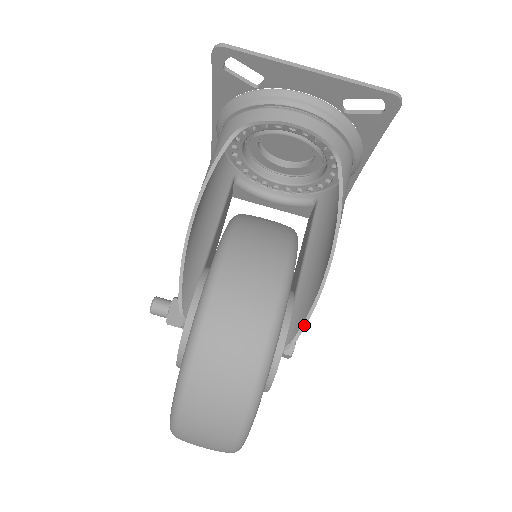
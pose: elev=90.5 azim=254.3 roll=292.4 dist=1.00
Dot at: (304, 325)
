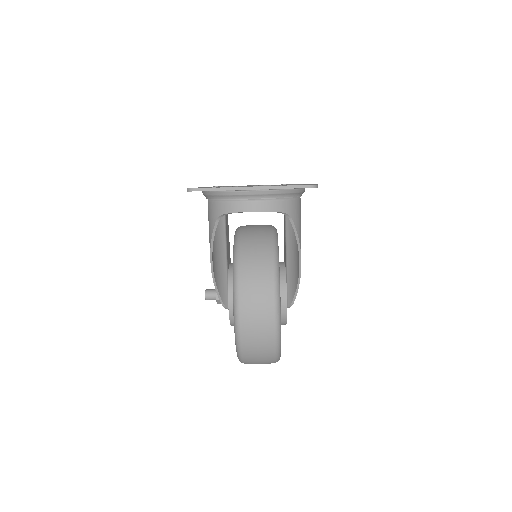
Dot at: (295, 296)
